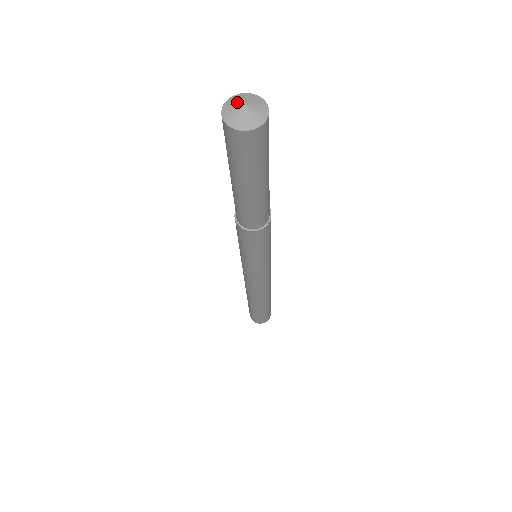
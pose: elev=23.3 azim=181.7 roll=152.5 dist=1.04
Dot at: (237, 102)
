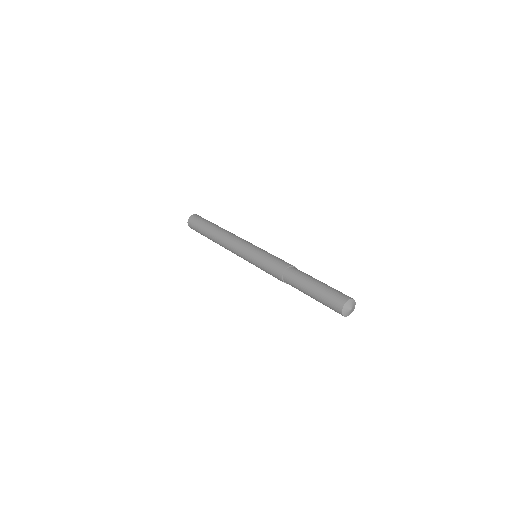
Dot at: (347, 310)
